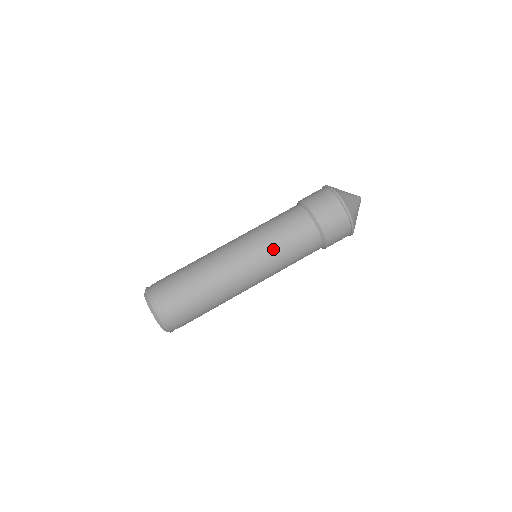
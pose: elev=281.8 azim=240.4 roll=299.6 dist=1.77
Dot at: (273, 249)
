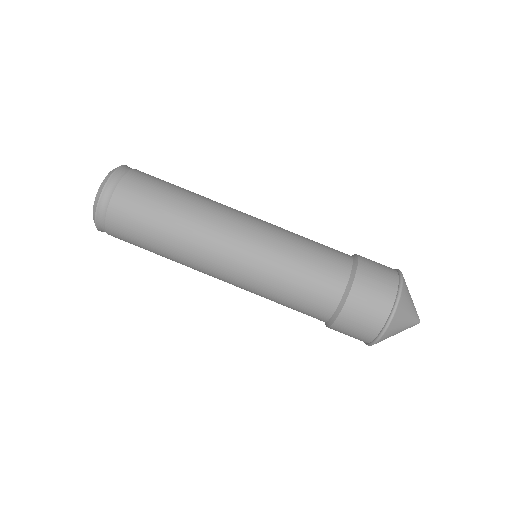
Dot at: (278, 263)
